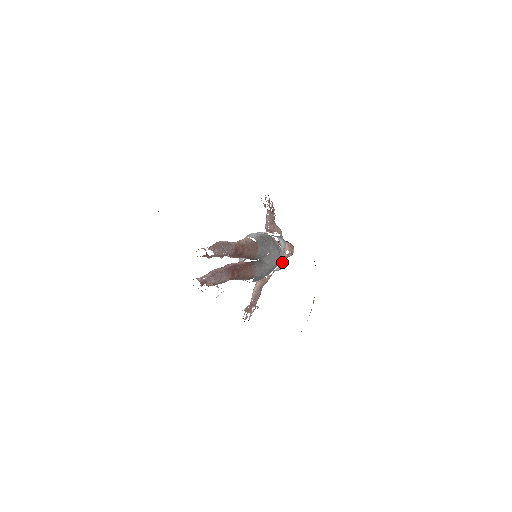
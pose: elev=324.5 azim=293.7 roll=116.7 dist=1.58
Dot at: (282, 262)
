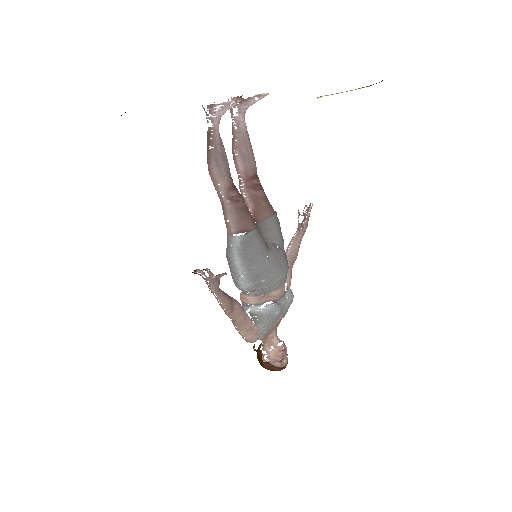
Dot at: (279, 305)
